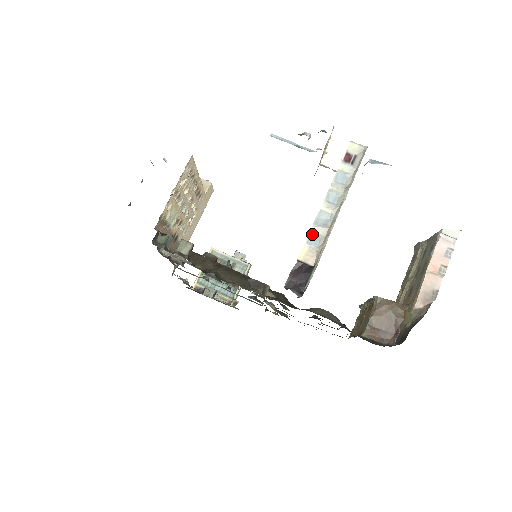
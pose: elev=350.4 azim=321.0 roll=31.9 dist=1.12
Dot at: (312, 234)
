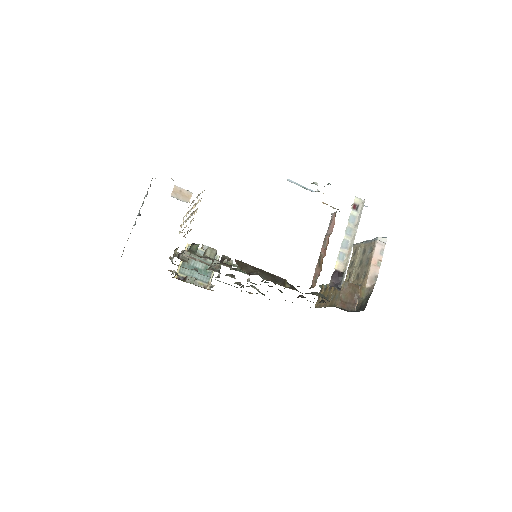
Dot at: (340, 253)
